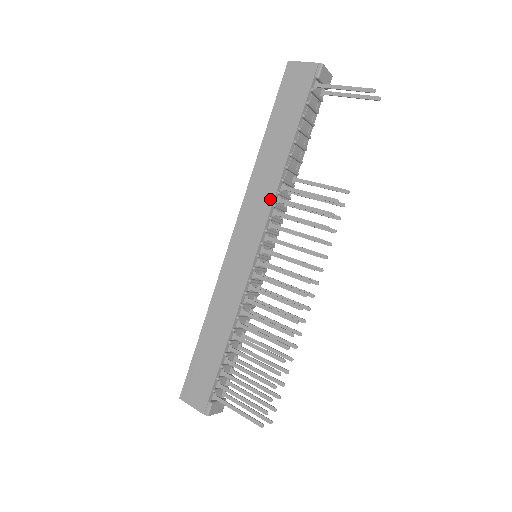
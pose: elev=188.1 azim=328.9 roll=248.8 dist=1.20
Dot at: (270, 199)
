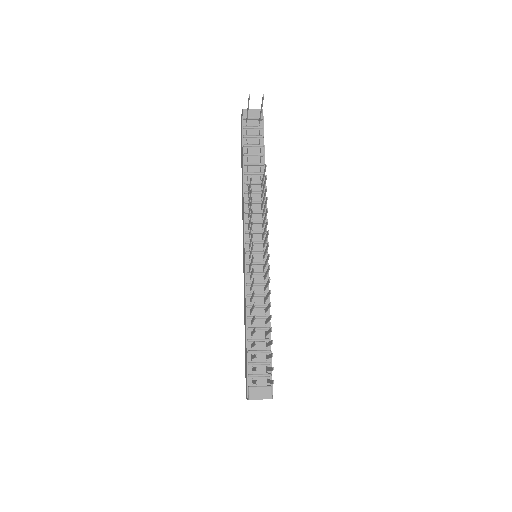
Dot at: (243, 210)
